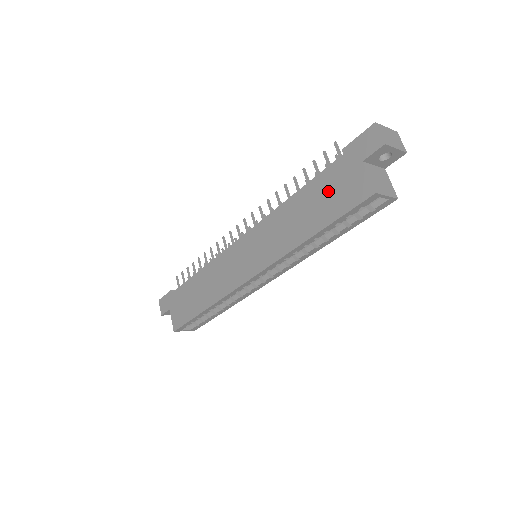
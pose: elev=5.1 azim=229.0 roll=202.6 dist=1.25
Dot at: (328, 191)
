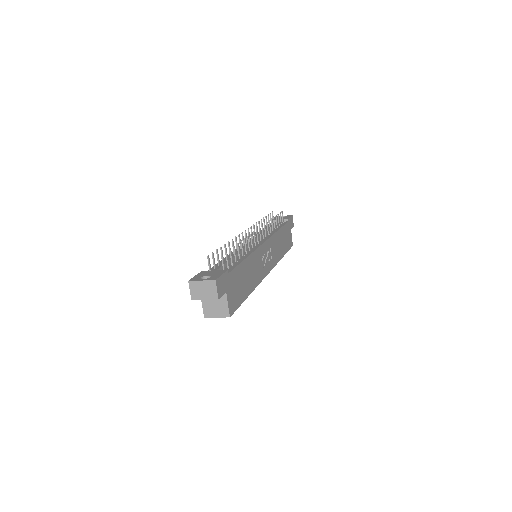
Dot at: occluded
